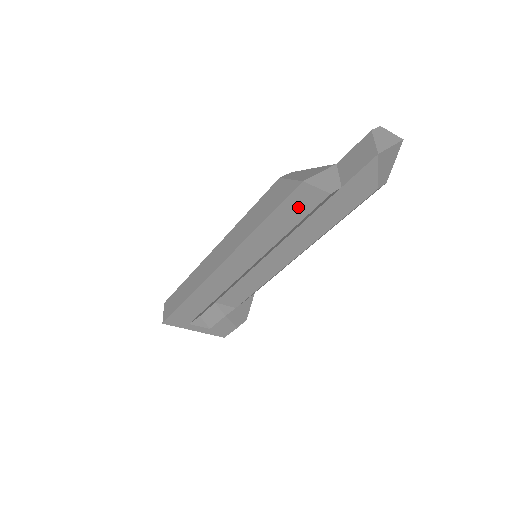
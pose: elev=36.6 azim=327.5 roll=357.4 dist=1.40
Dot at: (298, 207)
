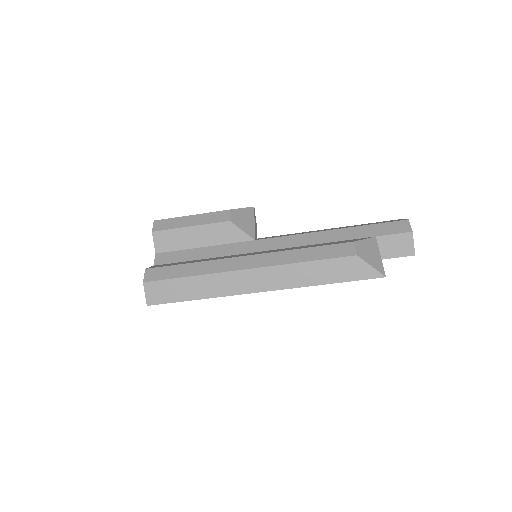
Dot at: occluded
